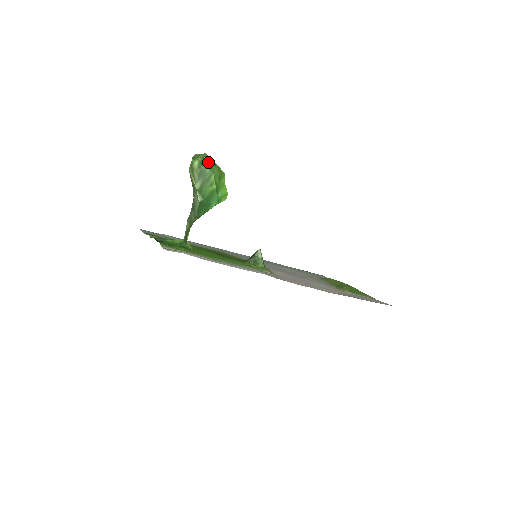
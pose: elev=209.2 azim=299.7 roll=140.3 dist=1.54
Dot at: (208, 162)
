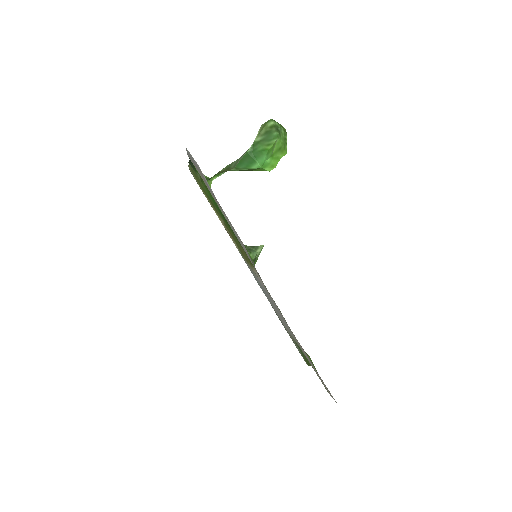
Dot at: (281, 131)
